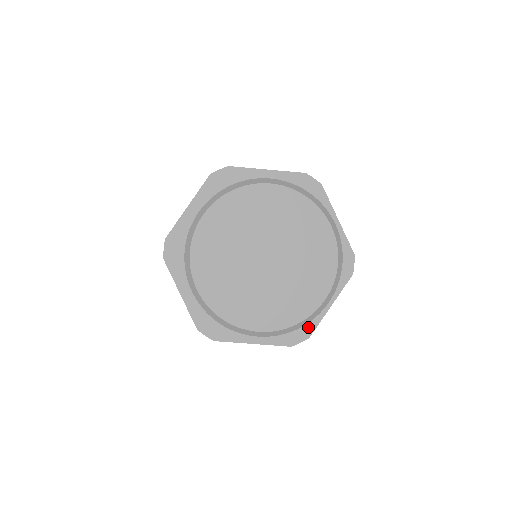
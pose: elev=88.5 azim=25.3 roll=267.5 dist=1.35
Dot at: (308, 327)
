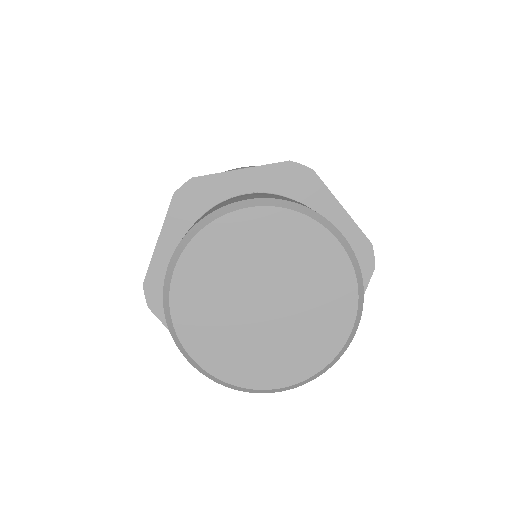
Dot at: occluded
